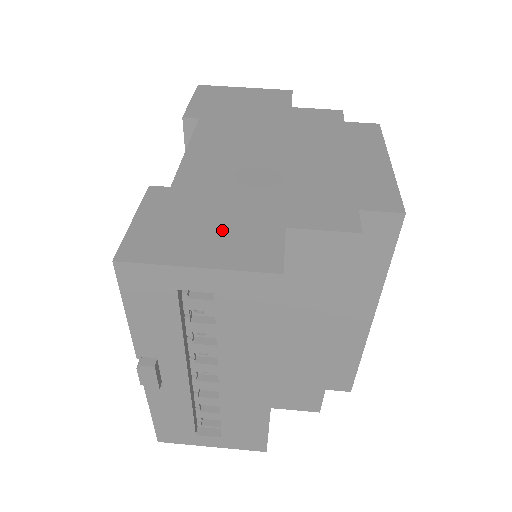
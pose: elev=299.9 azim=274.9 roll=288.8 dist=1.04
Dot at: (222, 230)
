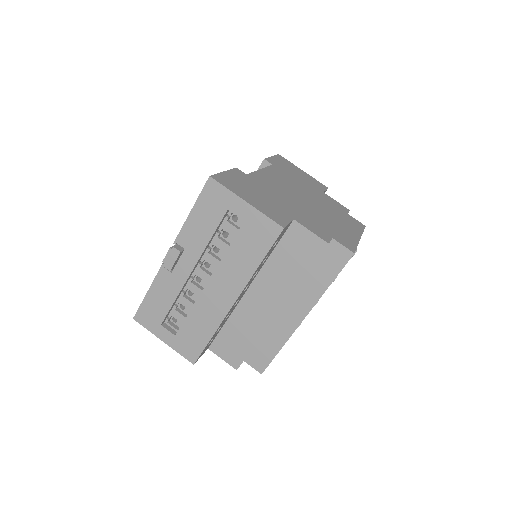
Dot at: (264, 201)
